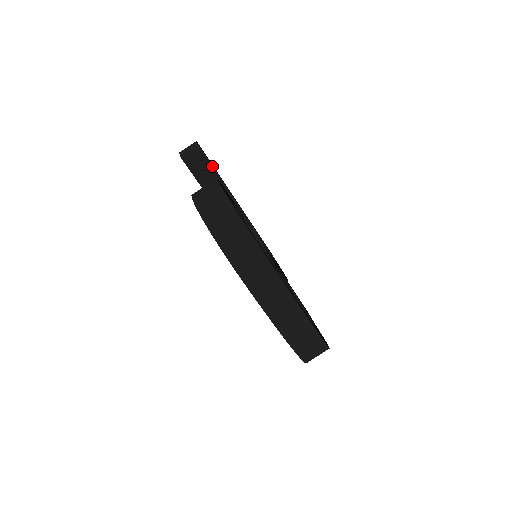
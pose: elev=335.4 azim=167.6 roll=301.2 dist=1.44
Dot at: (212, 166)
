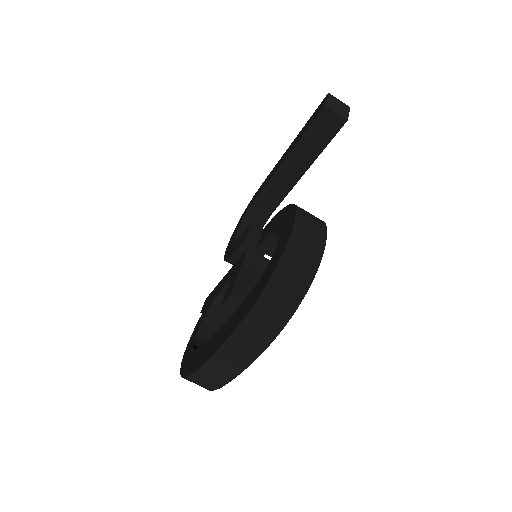
Dot at: (329, 142)
